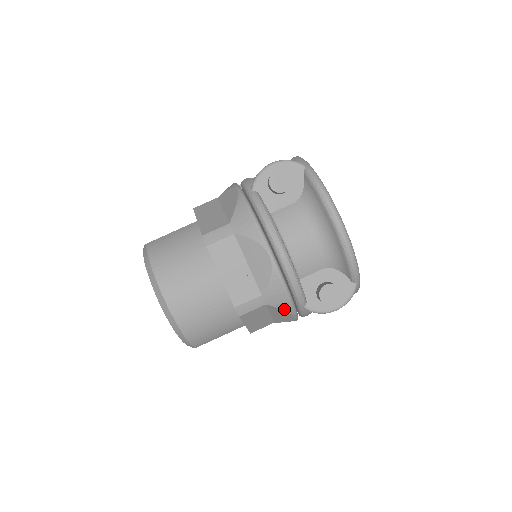
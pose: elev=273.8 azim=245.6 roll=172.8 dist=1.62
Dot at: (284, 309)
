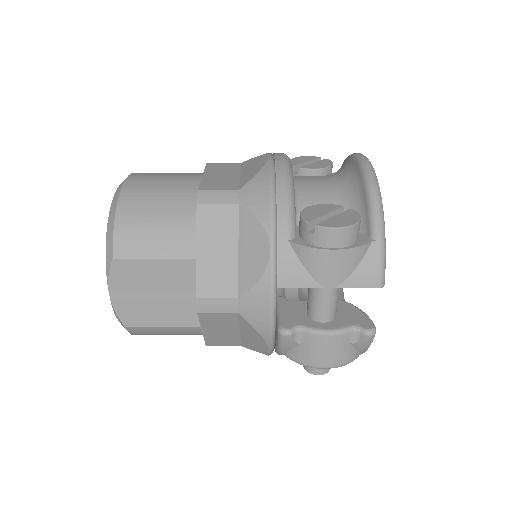
Dot at: occluded
